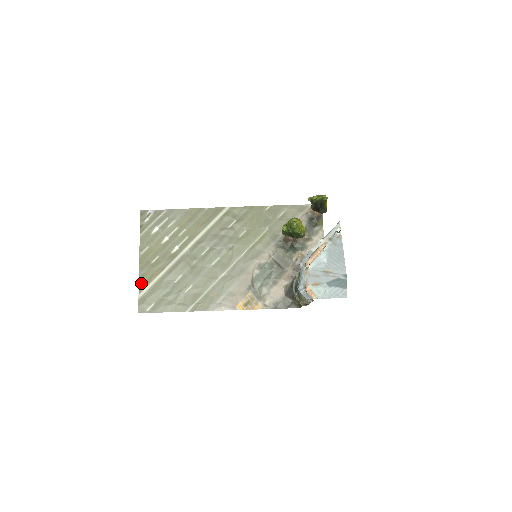
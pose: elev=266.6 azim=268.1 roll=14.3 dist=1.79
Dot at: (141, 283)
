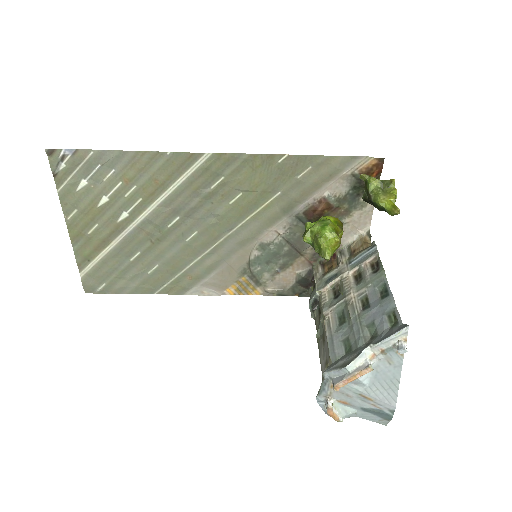
Dot at: (79, 259)
